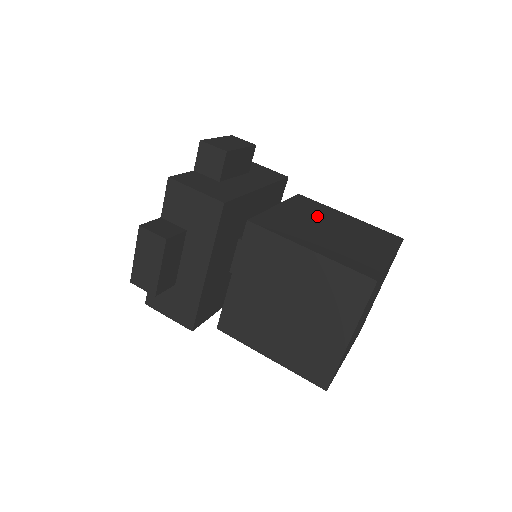
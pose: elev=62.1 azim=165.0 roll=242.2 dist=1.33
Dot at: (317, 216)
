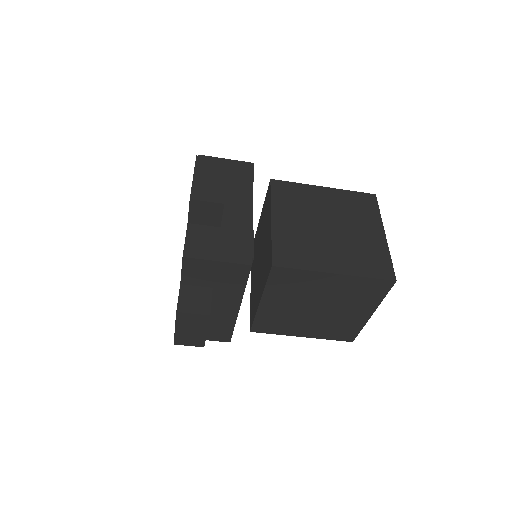
Dot at: (307, 211)
